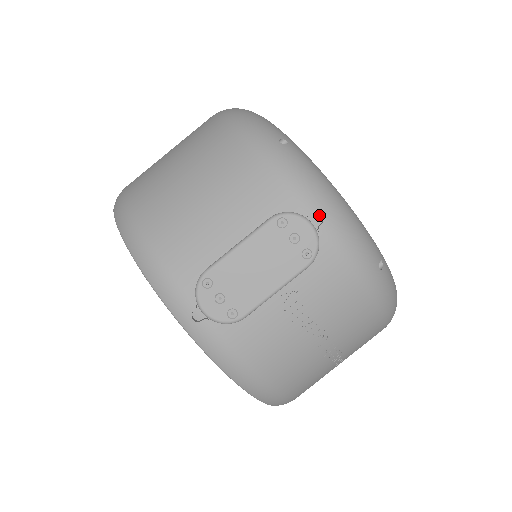
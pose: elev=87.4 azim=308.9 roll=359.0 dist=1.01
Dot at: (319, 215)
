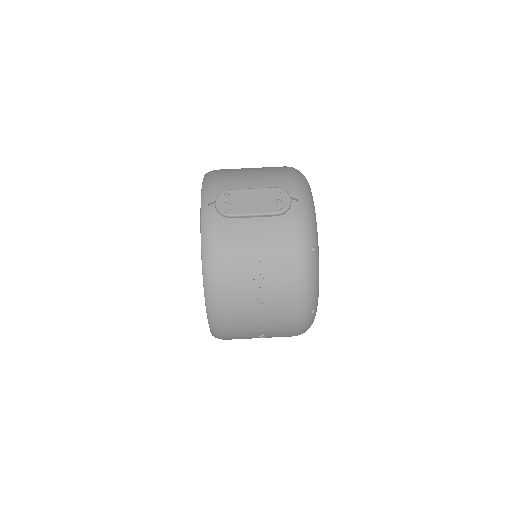
Dot at: (297, 202)
